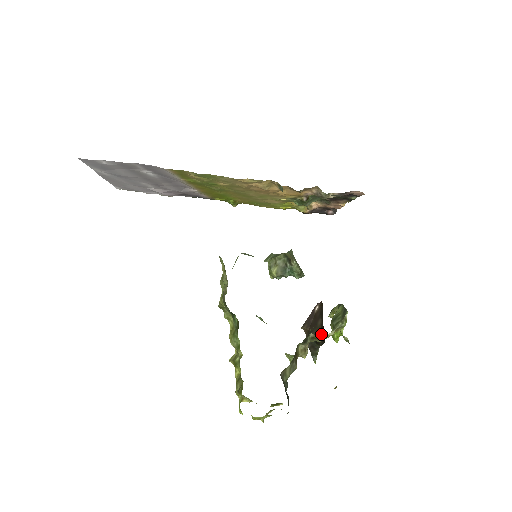
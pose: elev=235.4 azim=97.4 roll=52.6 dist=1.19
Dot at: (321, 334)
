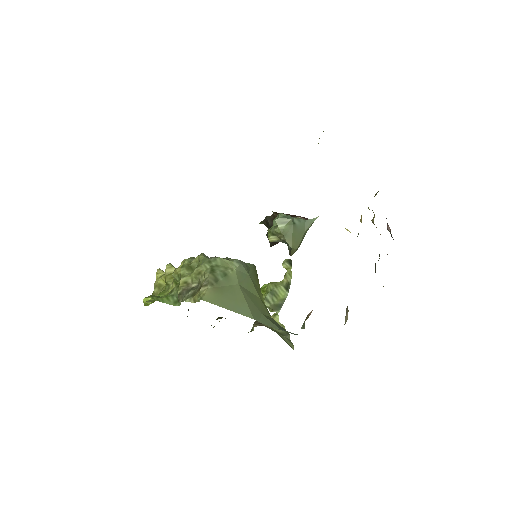
Dot at: occluded
